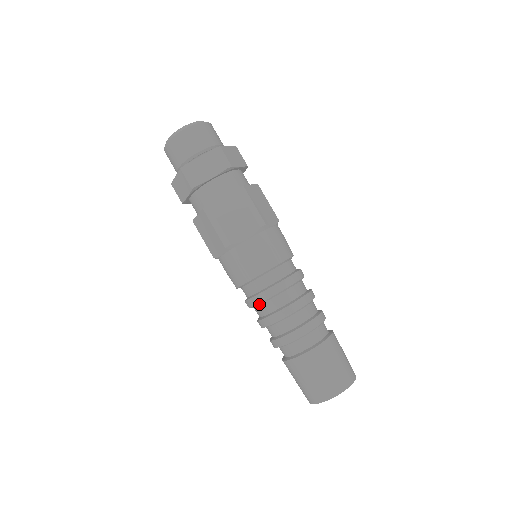
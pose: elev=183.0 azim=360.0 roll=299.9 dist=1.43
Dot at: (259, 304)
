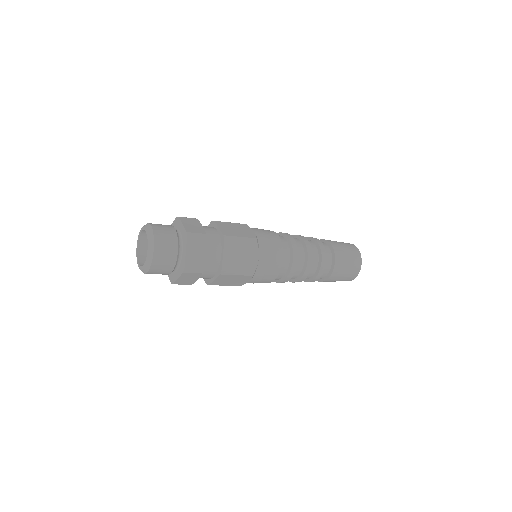
Dot at: (292, 276)
